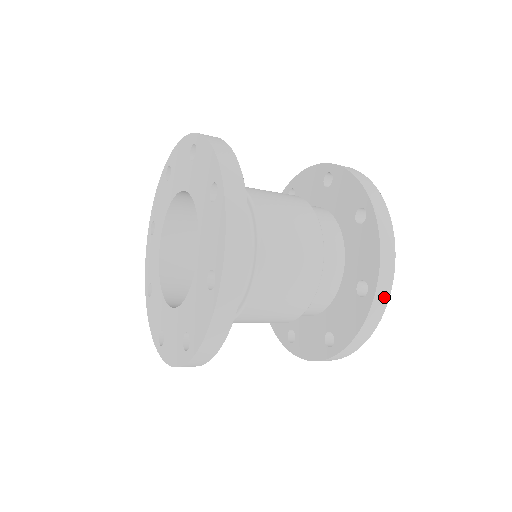
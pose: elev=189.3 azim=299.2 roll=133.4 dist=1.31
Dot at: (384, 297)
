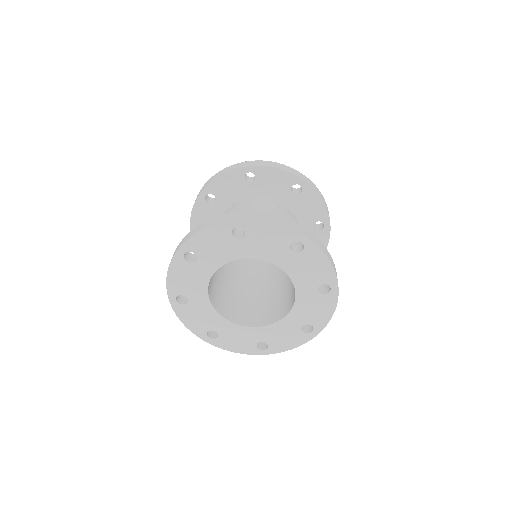
Dot at: occluded
